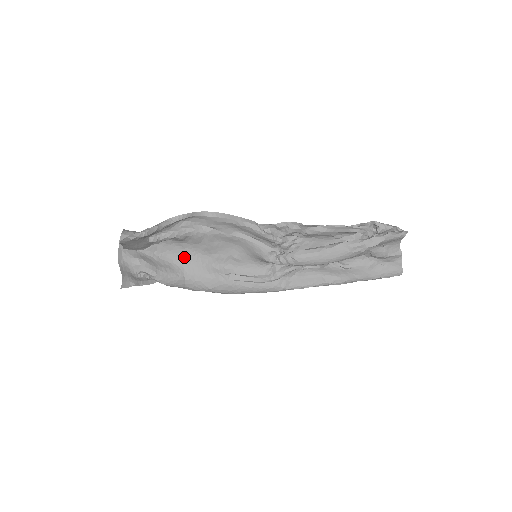
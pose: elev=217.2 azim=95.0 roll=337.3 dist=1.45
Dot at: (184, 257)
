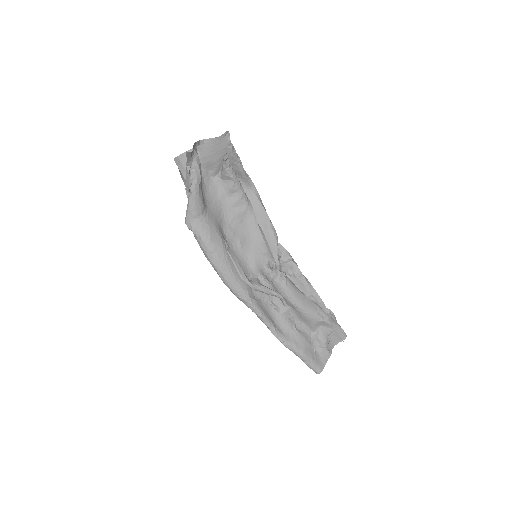
Dot at: (213, 203)
